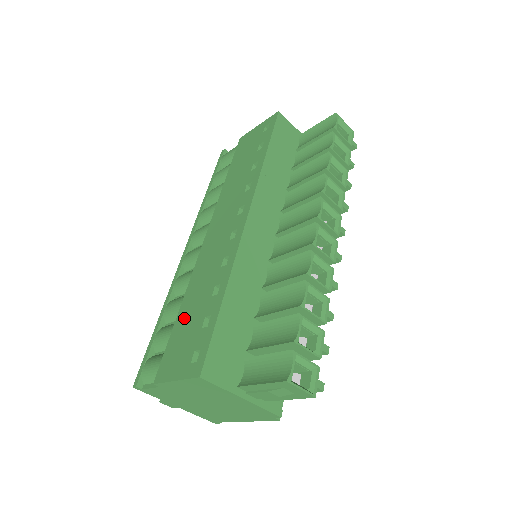
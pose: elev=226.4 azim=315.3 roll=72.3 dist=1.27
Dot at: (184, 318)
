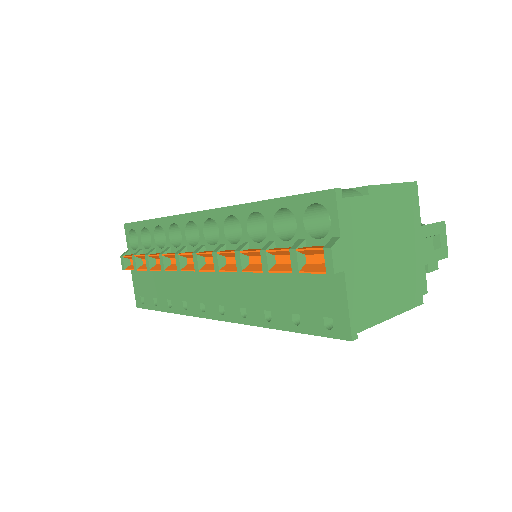
Dot at: occluded
